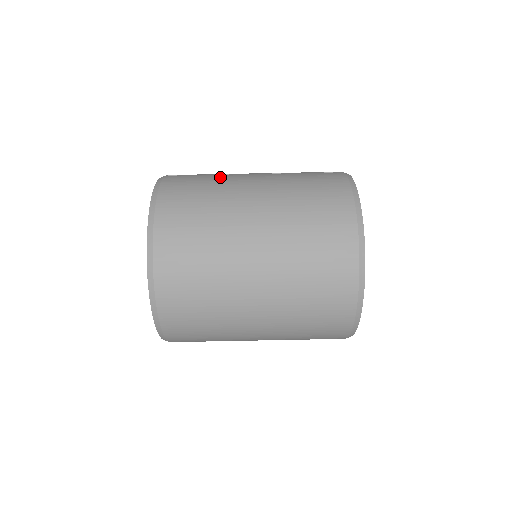
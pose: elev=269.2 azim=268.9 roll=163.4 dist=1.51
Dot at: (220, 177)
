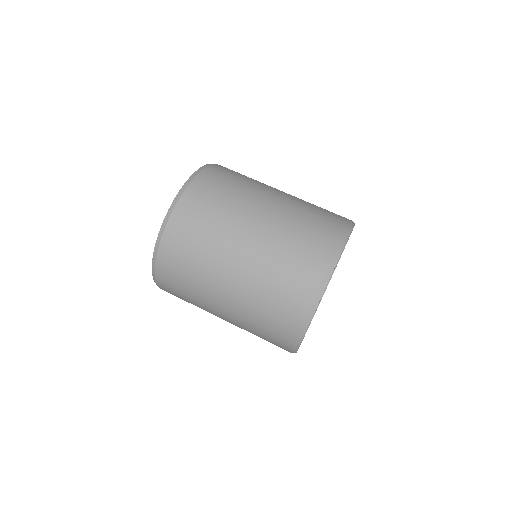
Dot at: occluded
